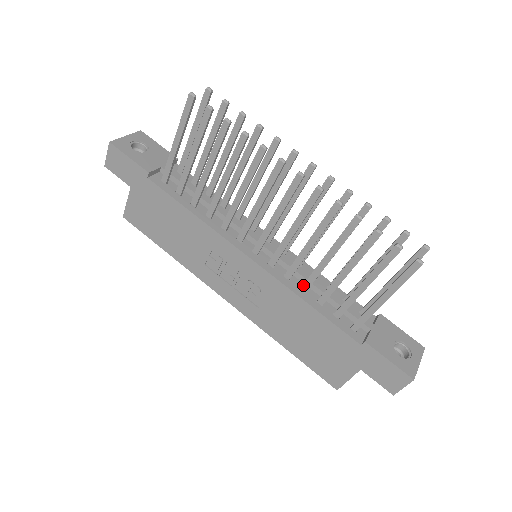
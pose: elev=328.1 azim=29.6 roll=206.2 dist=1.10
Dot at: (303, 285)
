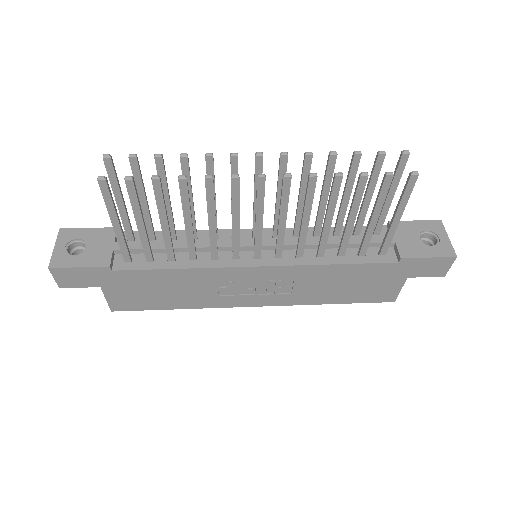
Dot at: (318, 253)
